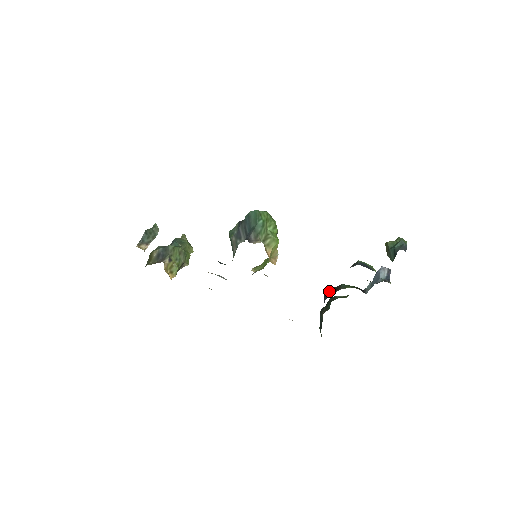
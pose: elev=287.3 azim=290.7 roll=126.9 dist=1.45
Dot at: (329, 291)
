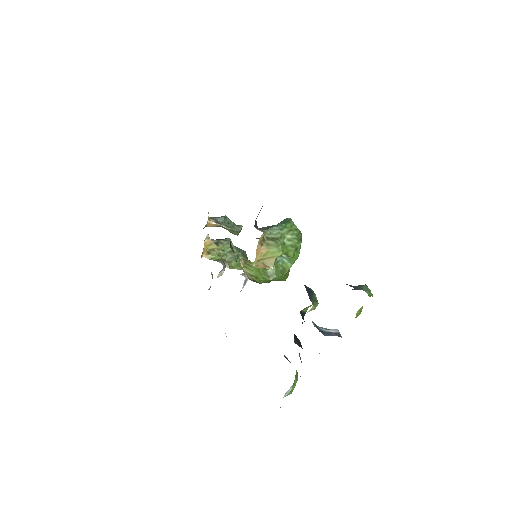
Dot at: occluded
